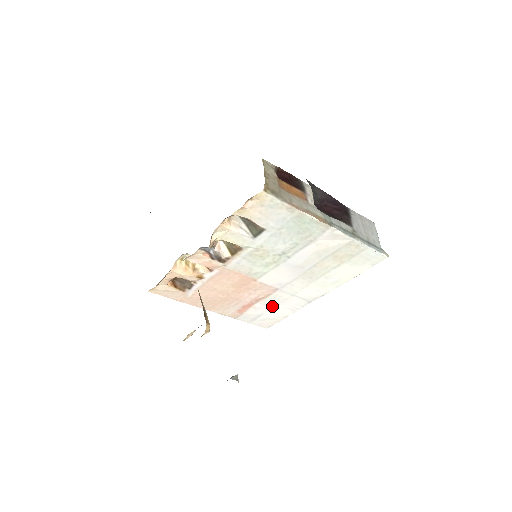
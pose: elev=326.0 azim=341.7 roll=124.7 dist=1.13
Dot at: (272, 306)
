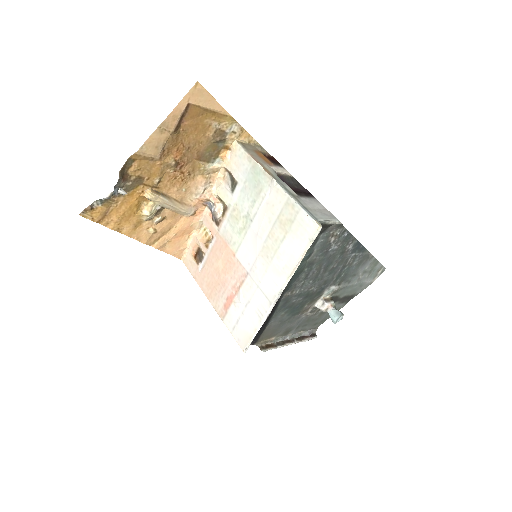
Dot at: (246, 305)
